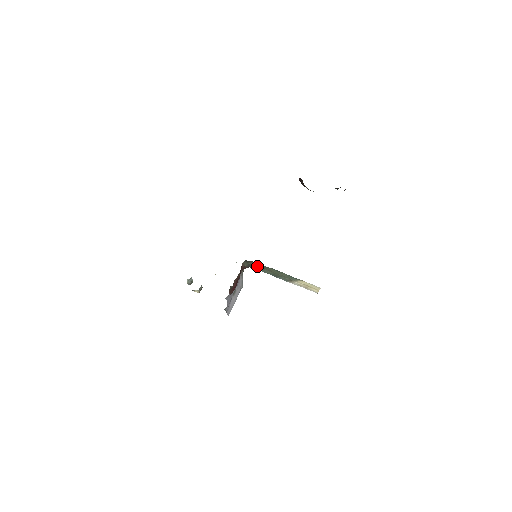
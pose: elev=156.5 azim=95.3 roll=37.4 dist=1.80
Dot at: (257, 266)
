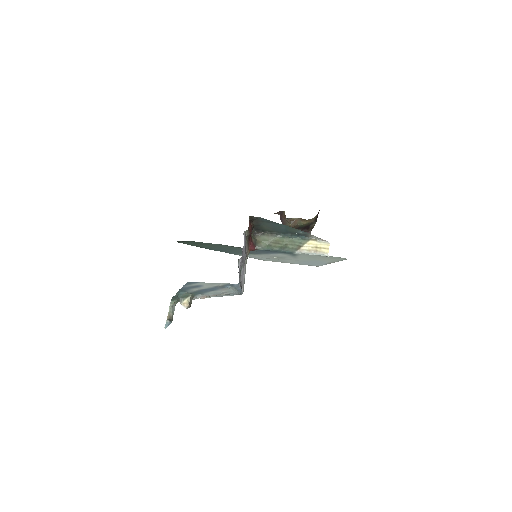
Dot at: (263, 242)
